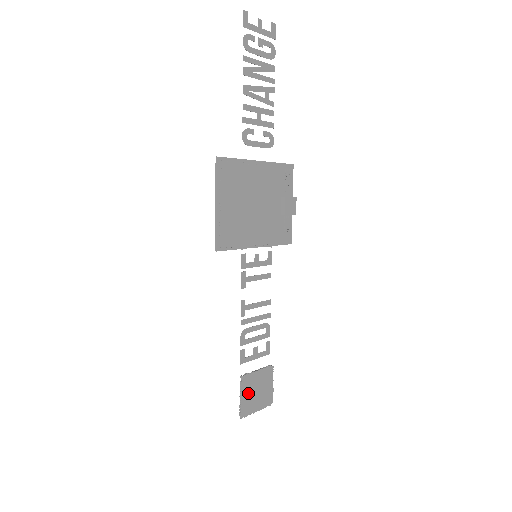
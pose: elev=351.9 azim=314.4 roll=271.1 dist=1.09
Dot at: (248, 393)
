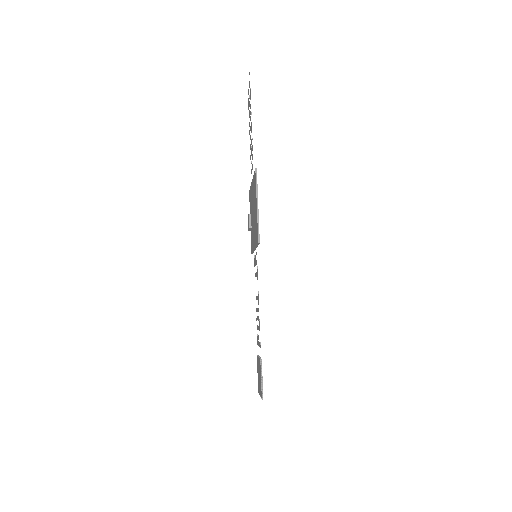
Dot at: occluded
